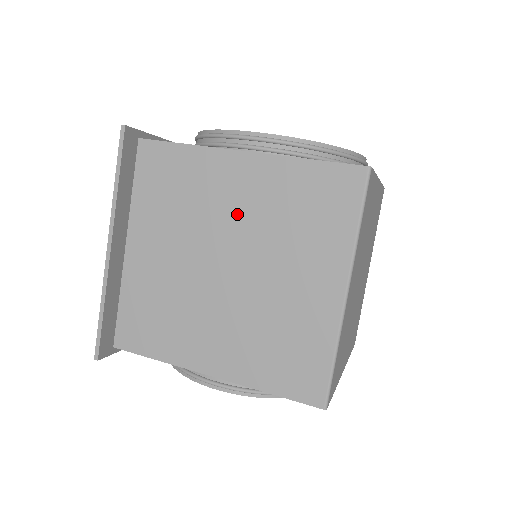
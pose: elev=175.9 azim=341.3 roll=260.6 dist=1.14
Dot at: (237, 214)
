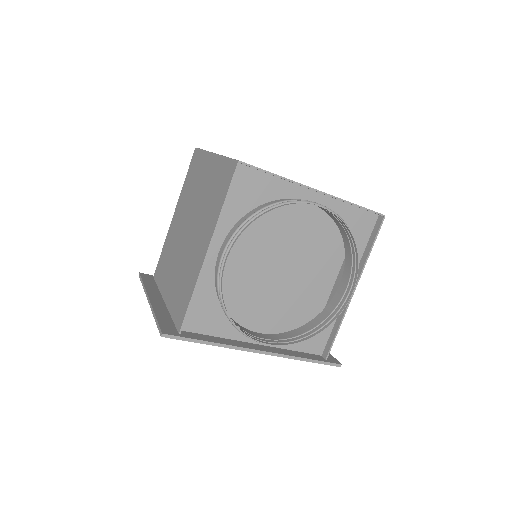
Dot at: (181, 221)
